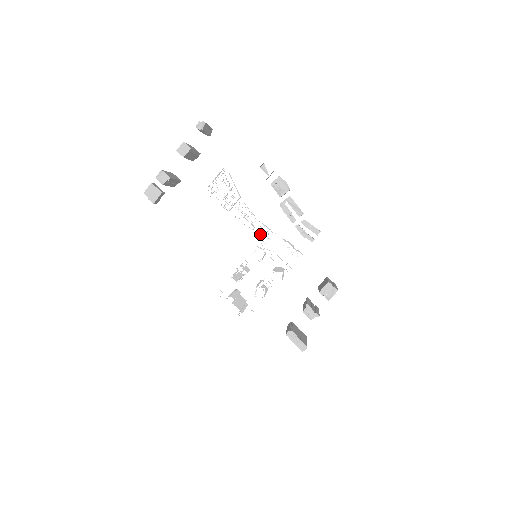
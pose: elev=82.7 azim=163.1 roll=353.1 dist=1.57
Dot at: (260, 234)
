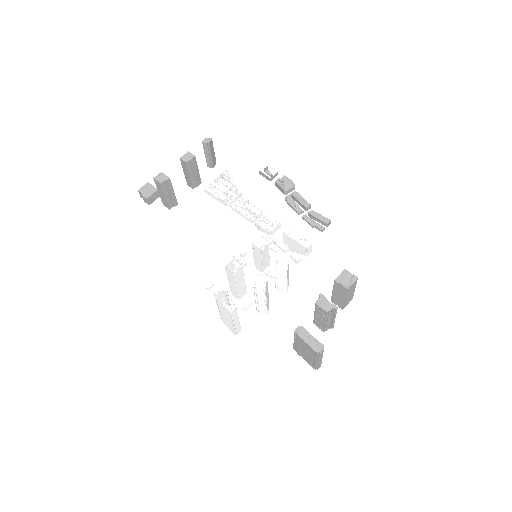
Dot at: (262, 226)
